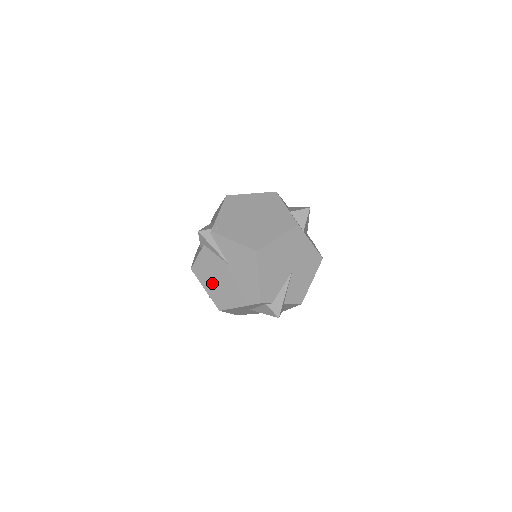
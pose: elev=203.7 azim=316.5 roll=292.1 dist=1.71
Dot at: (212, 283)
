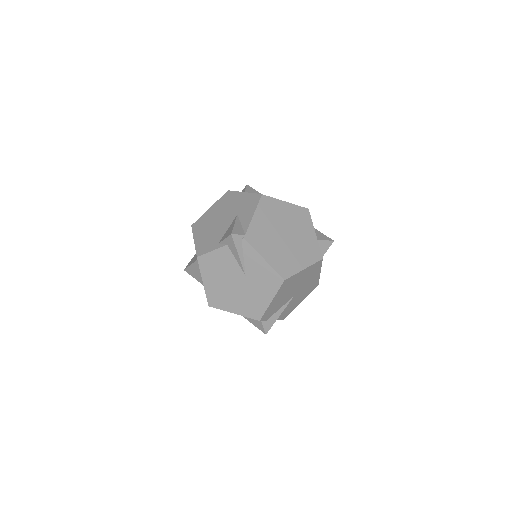
Dot at: (215, 281)
